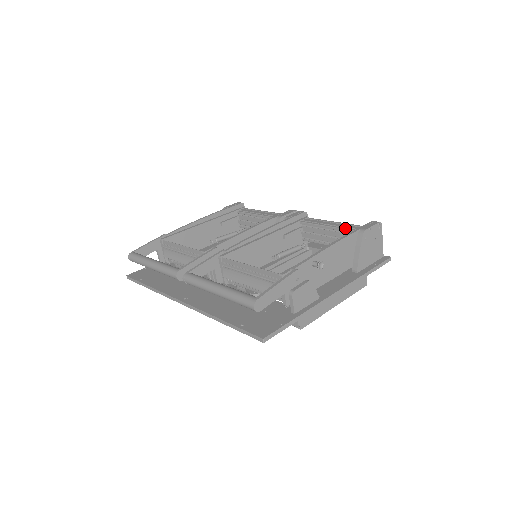
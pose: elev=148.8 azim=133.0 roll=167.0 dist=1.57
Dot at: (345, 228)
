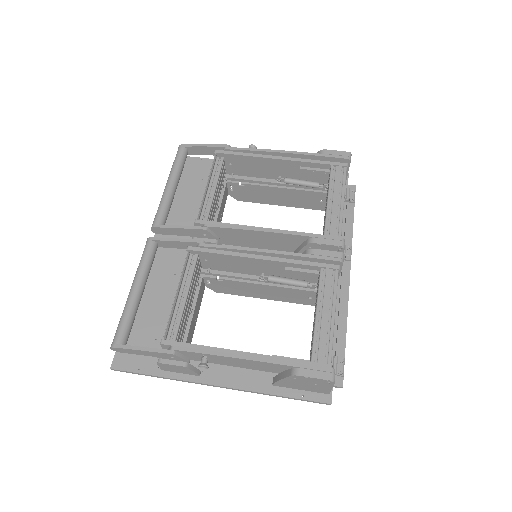
Dot at: (315, 338)
